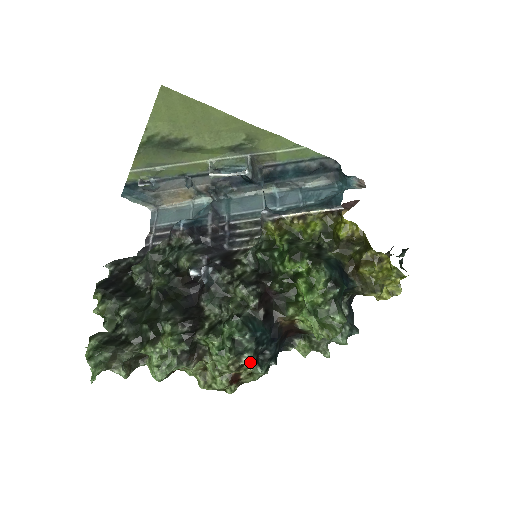
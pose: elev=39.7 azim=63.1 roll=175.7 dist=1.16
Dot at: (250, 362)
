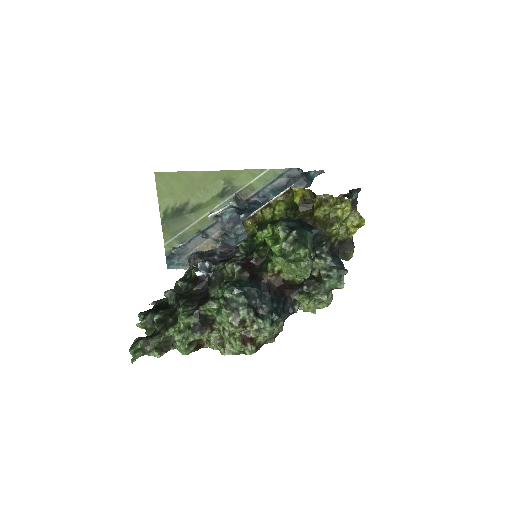
Dot at: (249, 316)
